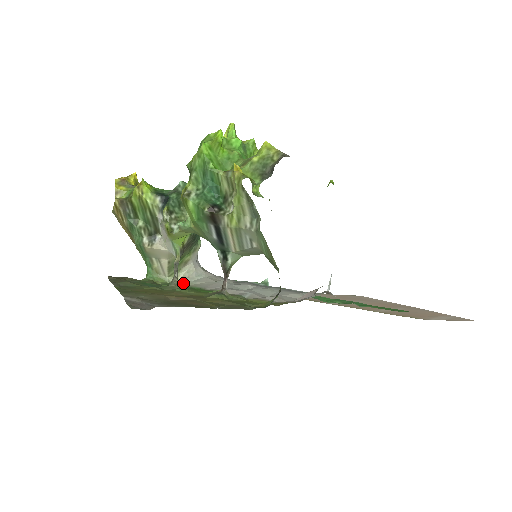
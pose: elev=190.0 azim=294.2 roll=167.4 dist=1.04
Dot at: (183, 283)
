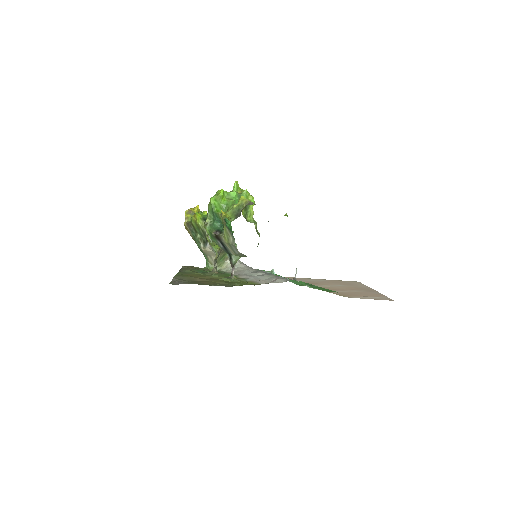
Dot at: (225, 271)
